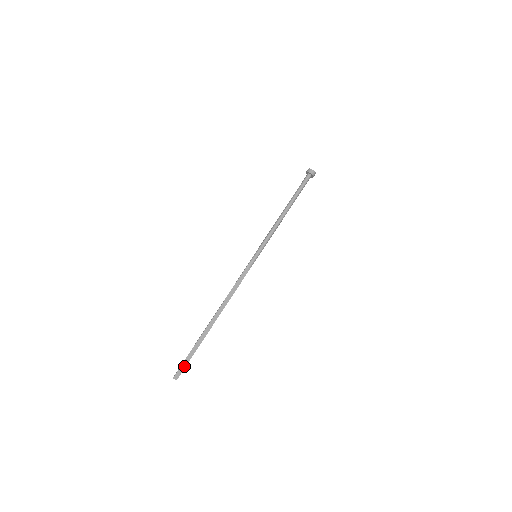
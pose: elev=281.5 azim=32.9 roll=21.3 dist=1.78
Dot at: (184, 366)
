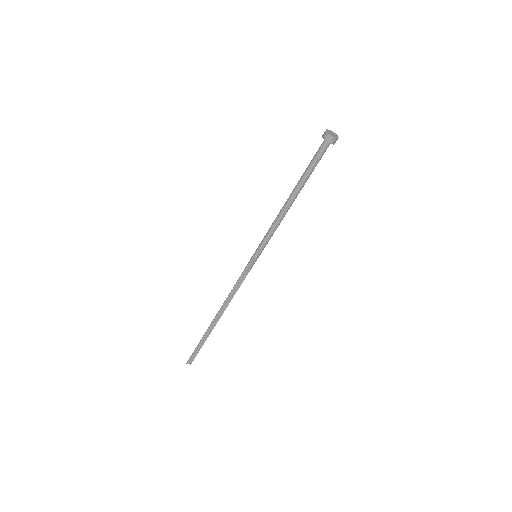
Dot at: (195, 355)
